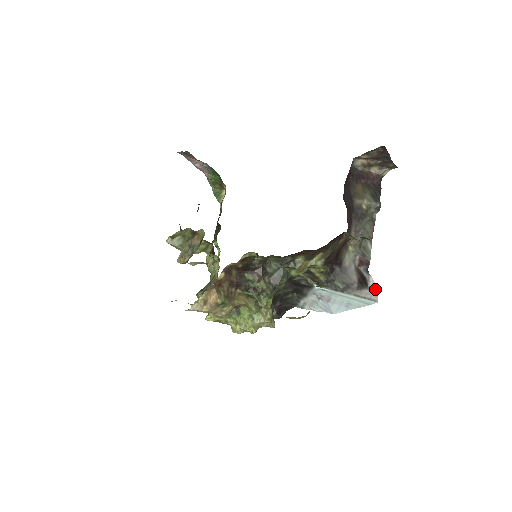
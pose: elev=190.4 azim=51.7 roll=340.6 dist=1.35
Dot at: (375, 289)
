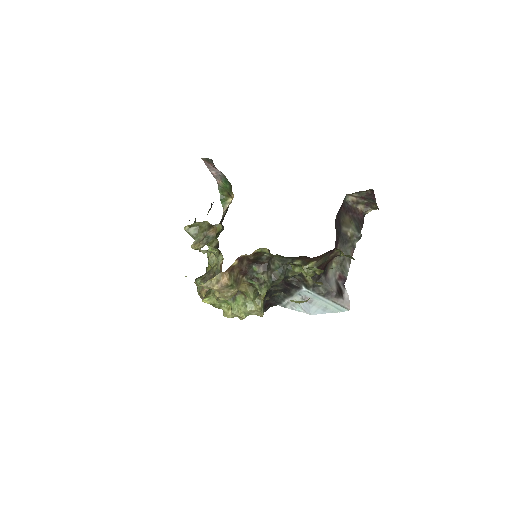
Dot at: (348, 300)
